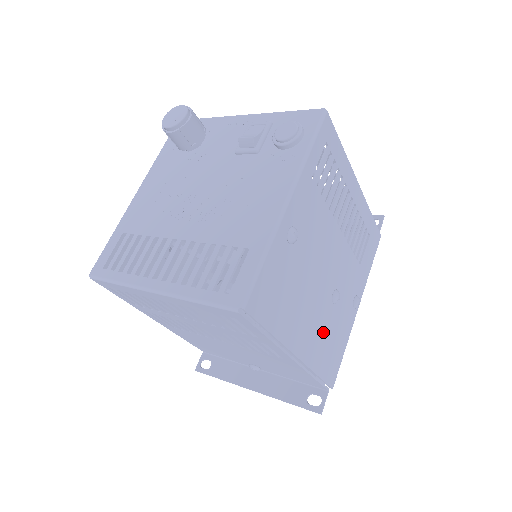
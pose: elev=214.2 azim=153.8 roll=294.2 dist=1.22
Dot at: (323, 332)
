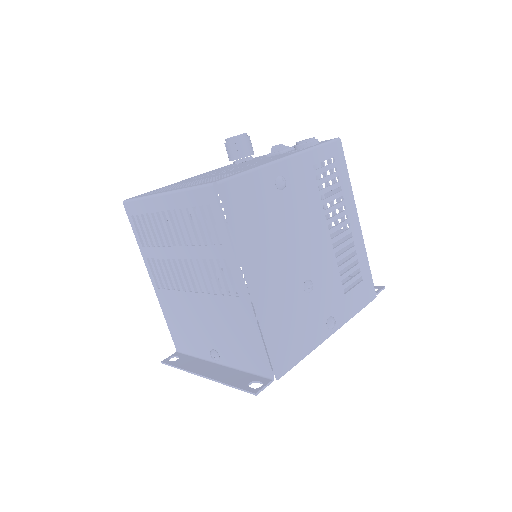
Dot at: (285, 303)
